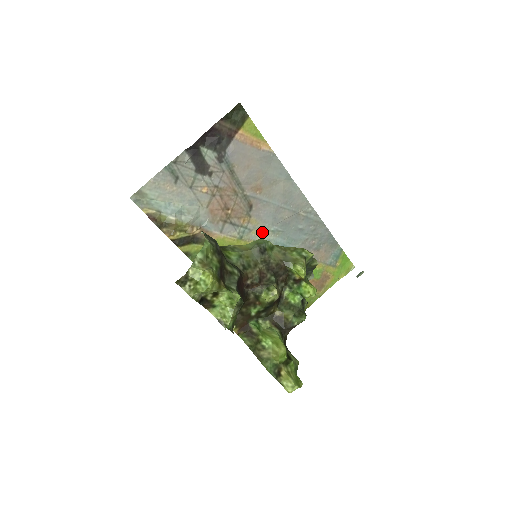
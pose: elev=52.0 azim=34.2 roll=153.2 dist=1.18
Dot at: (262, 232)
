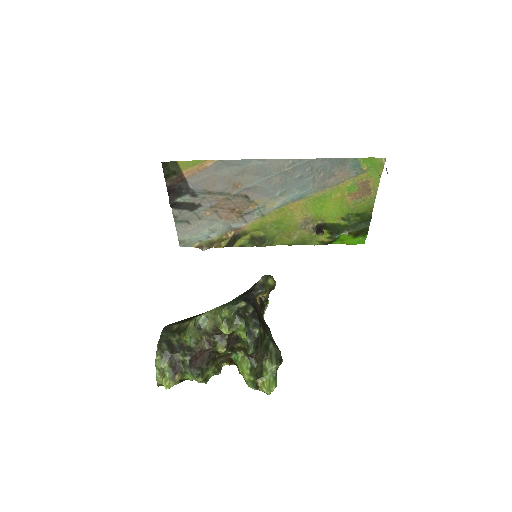
Dot at: (273, 201)
